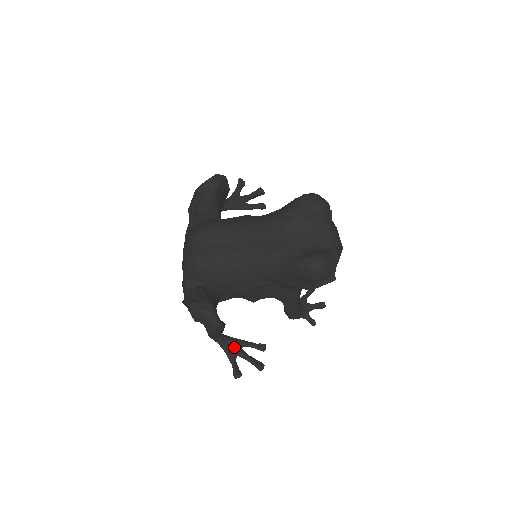
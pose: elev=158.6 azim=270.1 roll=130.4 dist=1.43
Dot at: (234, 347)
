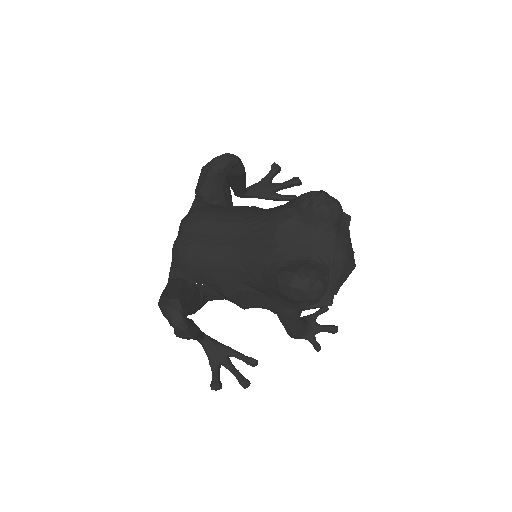
Dot at: (219, 354)
